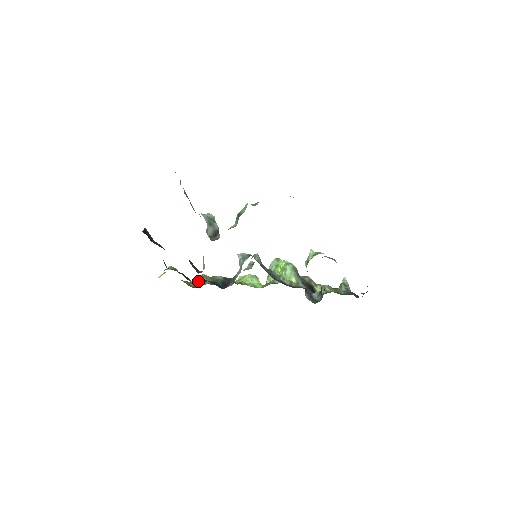
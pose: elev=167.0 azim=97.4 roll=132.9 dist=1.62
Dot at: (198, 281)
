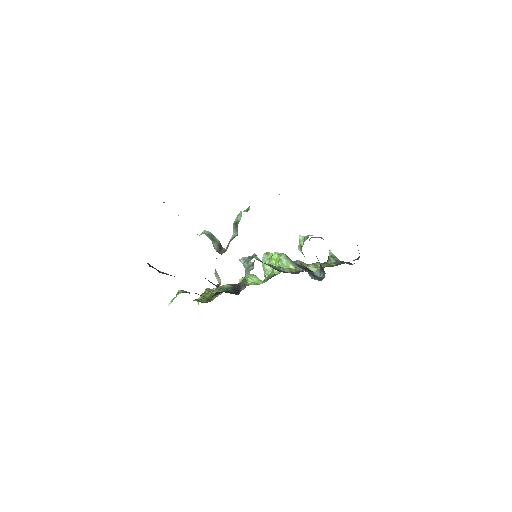
Dot at: (207, 296)
